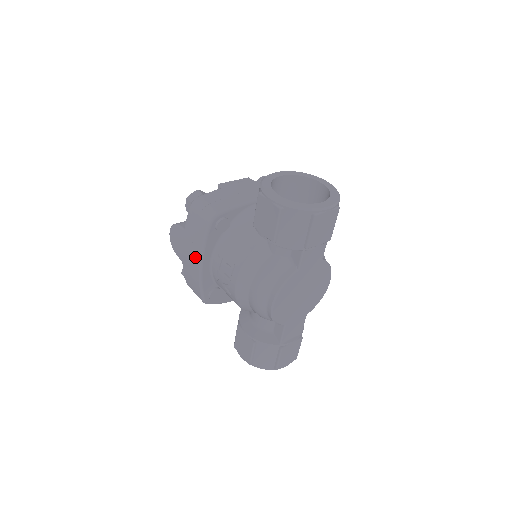
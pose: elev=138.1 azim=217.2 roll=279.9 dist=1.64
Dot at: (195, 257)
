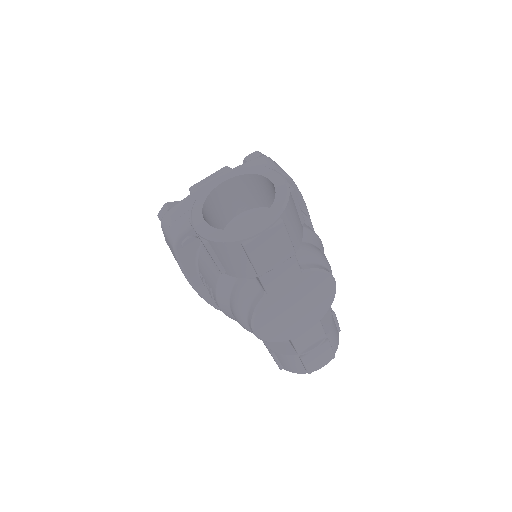
Dot at: occluded
